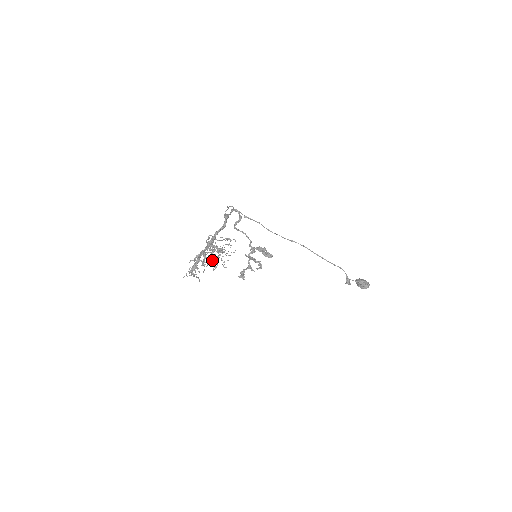
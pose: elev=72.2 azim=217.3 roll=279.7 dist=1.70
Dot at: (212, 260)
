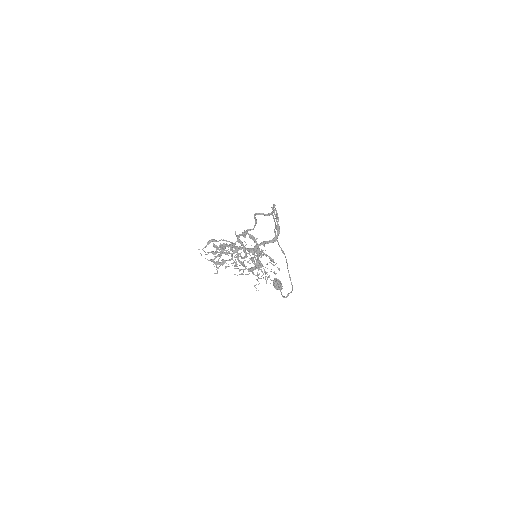
Dot at: occluded
